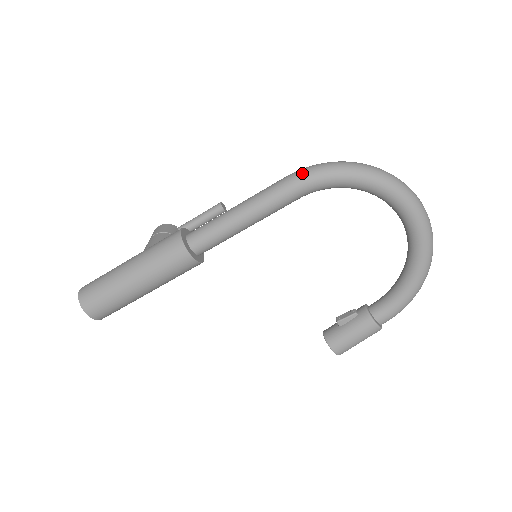
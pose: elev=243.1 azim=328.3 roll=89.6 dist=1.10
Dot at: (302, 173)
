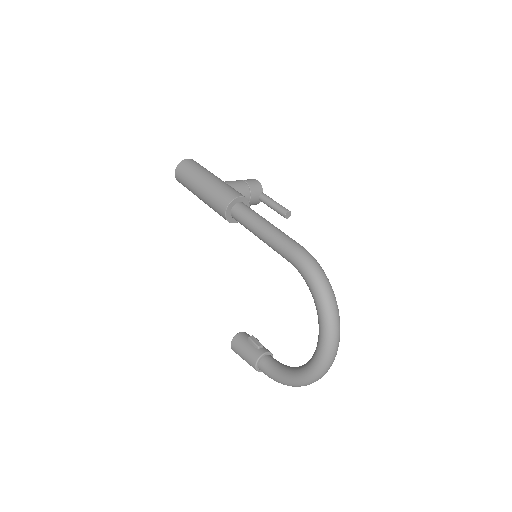
Dot at: (302, 254)
